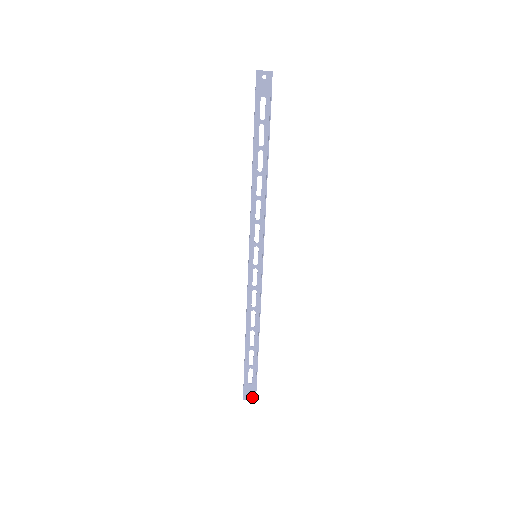
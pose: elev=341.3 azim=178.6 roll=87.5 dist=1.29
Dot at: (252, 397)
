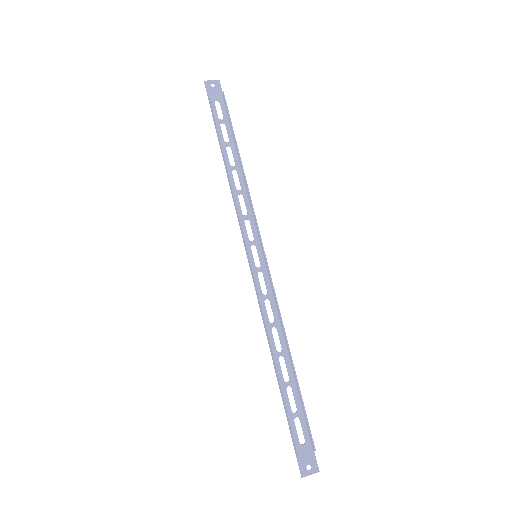
Dot at: (313, 467)
